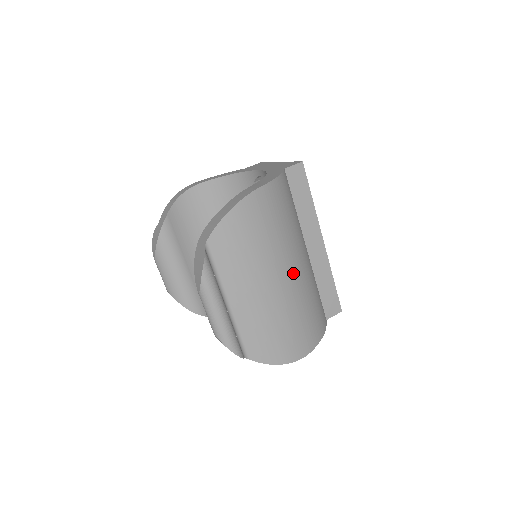
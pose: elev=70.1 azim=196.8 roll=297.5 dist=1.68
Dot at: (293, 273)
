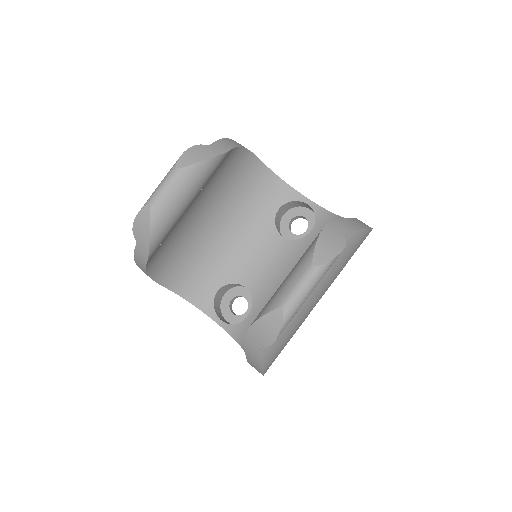
Dot at: occluded
